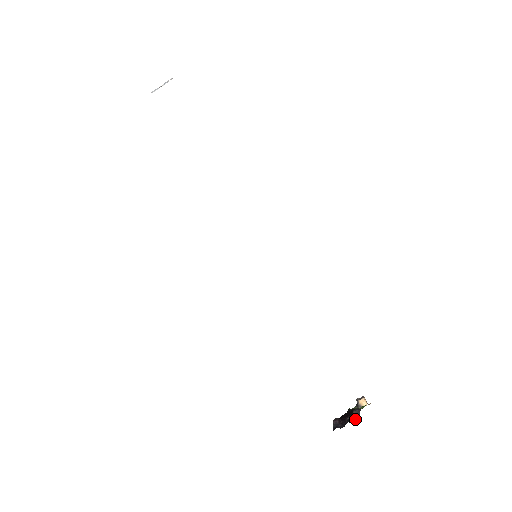
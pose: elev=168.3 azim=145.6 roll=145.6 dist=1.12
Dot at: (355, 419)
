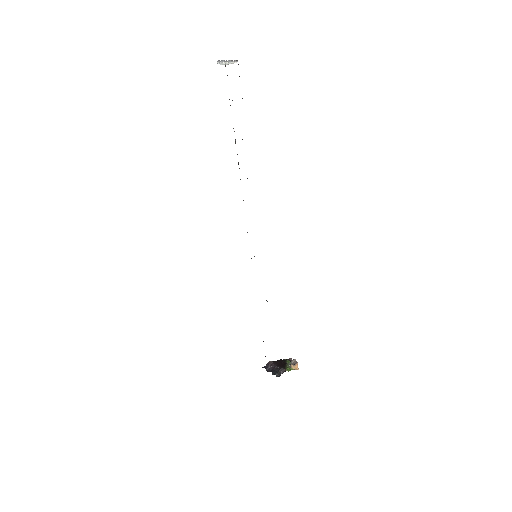
Dot at: (277, 374)
